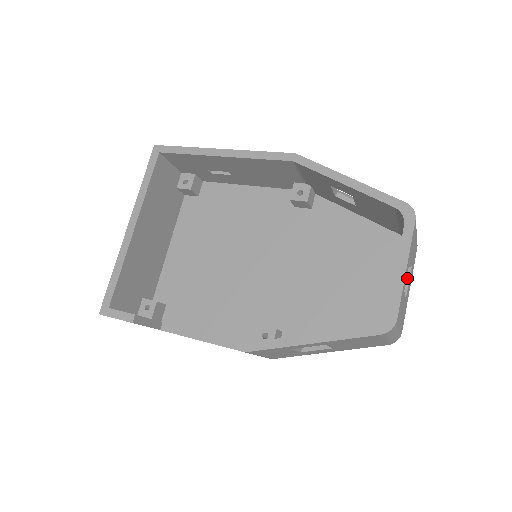
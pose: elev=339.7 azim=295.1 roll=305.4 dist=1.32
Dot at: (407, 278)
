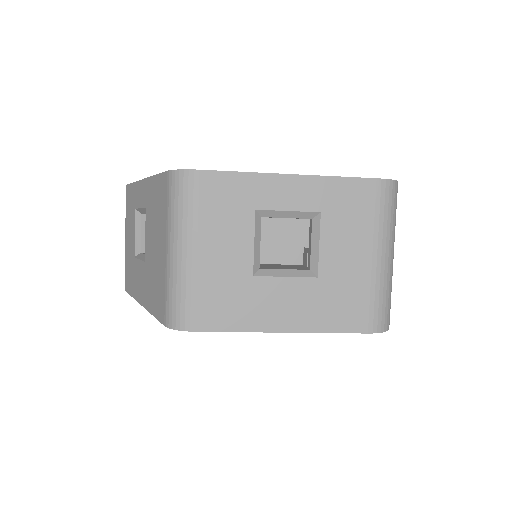
Dot at: (292, 272)
